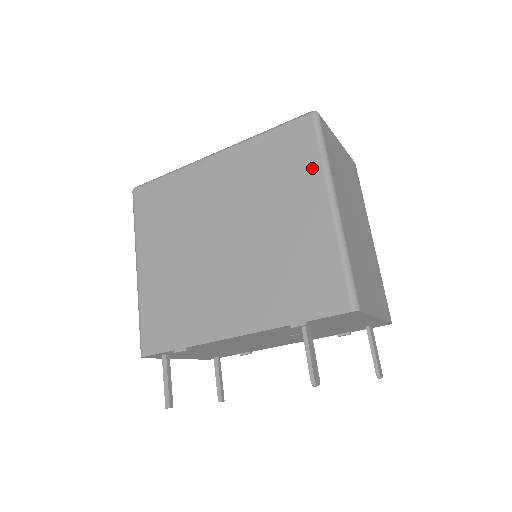
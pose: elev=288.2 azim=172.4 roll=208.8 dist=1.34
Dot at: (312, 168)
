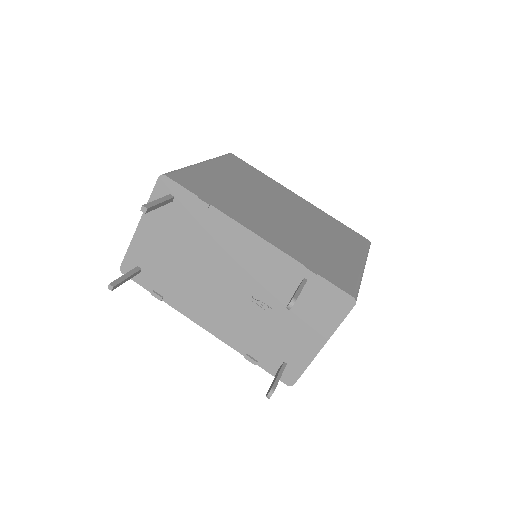
Dot at: (359, 249)
